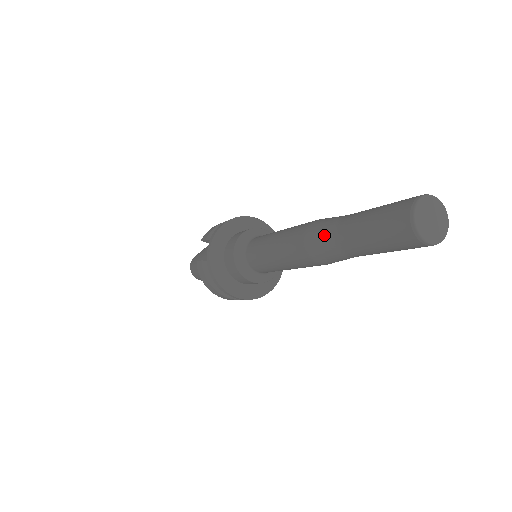
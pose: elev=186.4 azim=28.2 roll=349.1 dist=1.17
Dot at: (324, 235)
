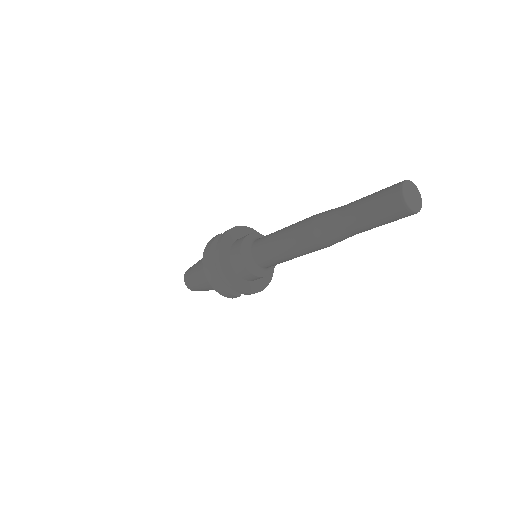
Dot at: occluded
